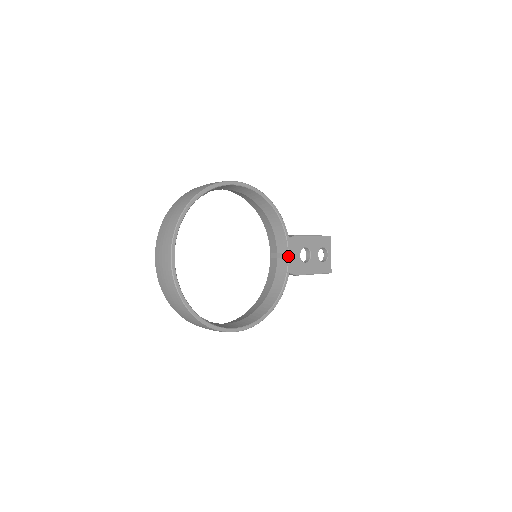
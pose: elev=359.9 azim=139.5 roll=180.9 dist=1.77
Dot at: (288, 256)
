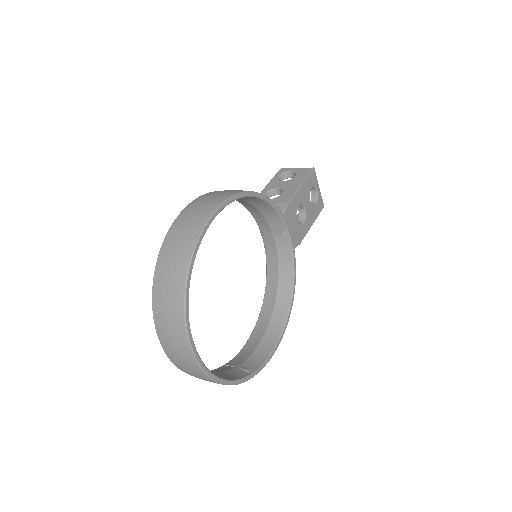
Dot at: (288, 234)
